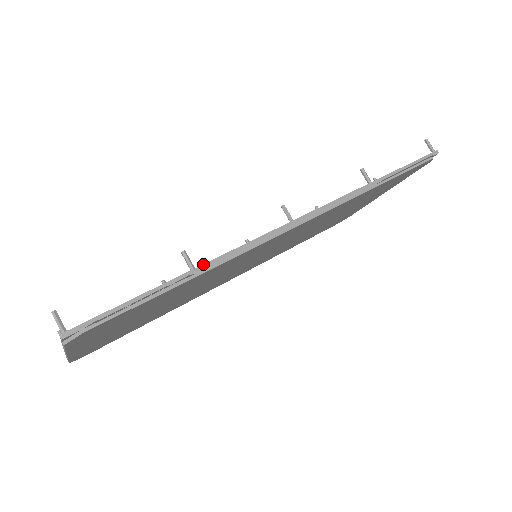
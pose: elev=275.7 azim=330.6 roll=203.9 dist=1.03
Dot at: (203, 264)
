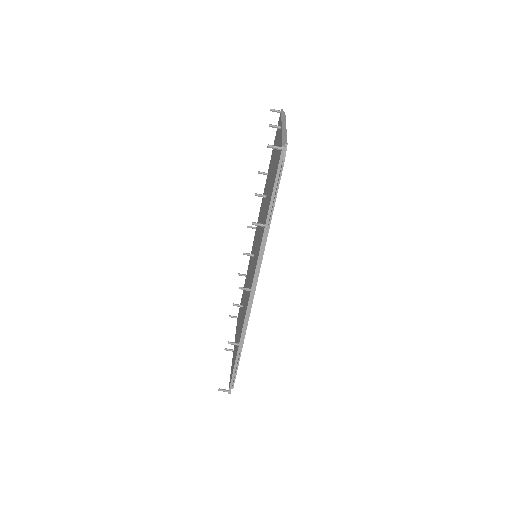
Dot at: (239, 342)
